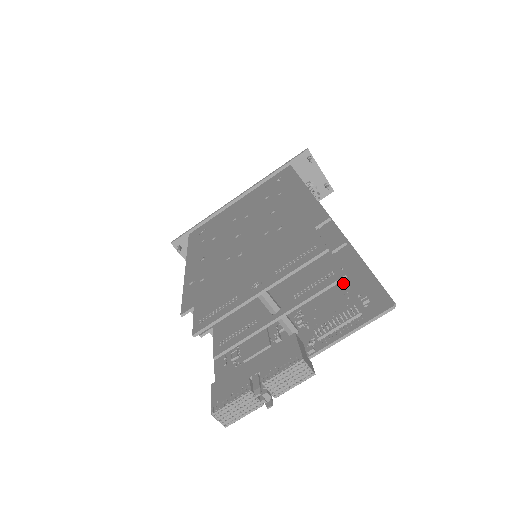
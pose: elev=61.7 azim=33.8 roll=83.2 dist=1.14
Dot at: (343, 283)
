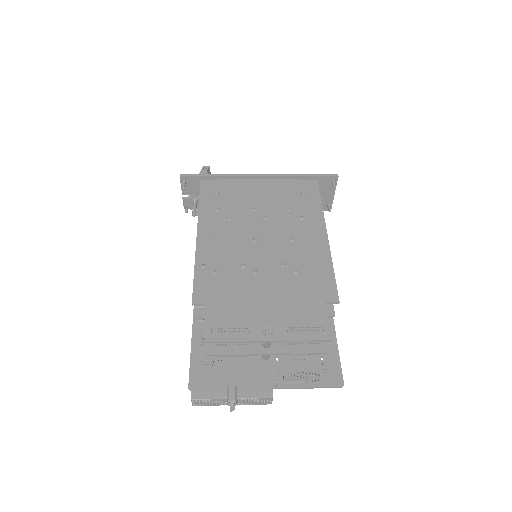
Dot at: occluded
